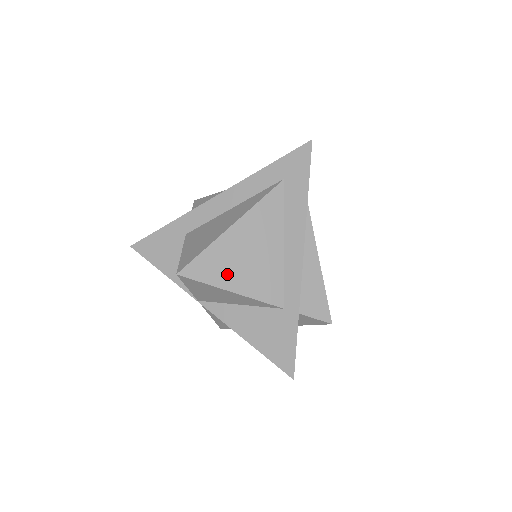
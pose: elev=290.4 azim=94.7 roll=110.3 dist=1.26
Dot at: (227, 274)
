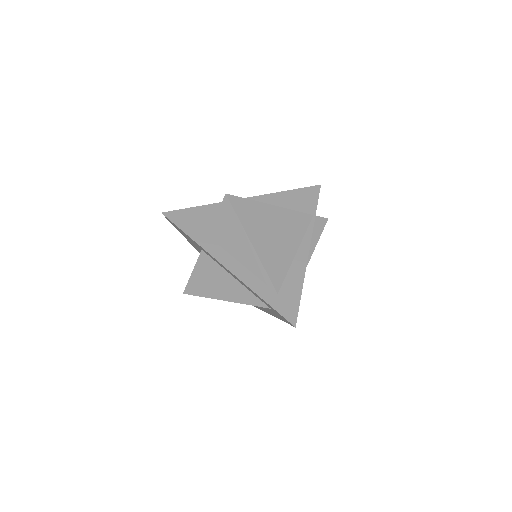
Dot at: occluded
